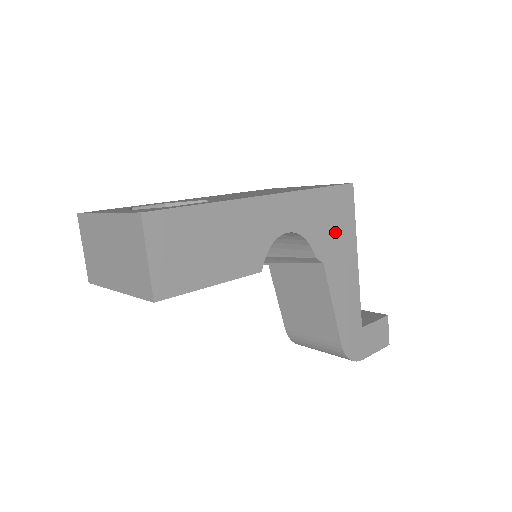
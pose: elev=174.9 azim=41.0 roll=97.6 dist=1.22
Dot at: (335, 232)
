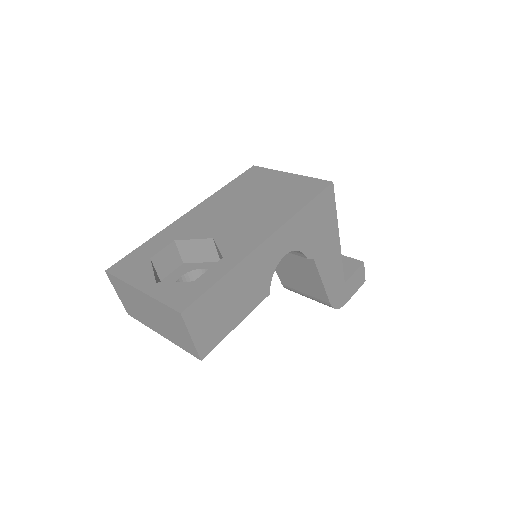
Dot at: (321, 230)
